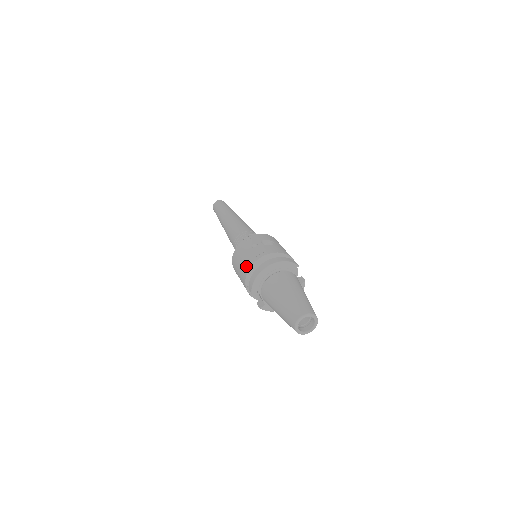
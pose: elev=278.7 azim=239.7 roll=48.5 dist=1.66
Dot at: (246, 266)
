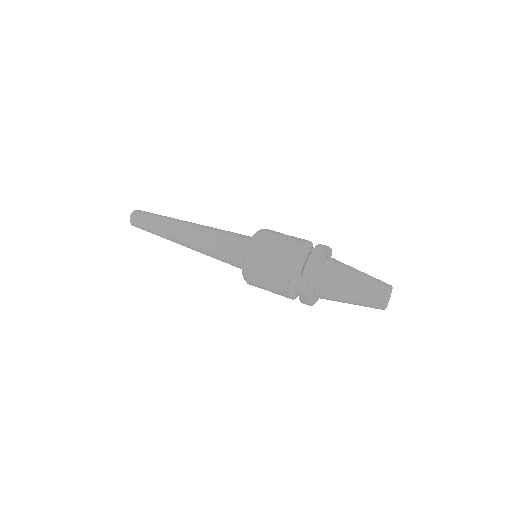
Dot at: (288, 255)
